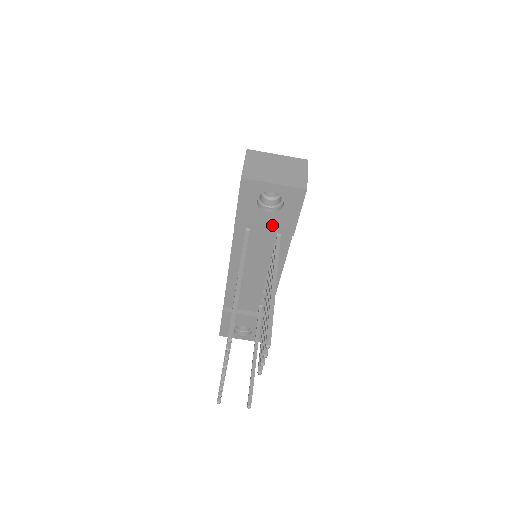
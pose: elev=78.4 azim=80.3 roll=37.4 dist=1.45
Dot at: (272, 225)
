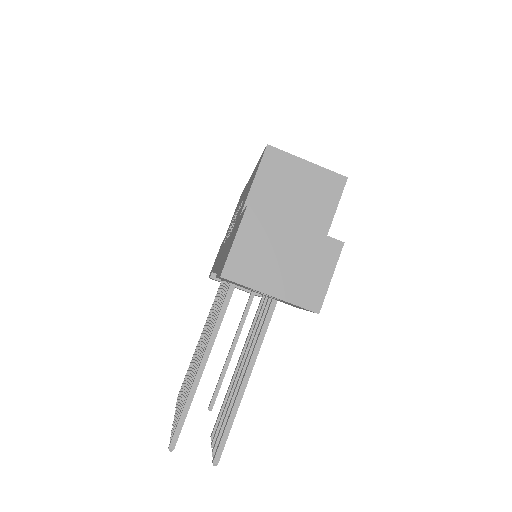
Dot at: (267, 296)
